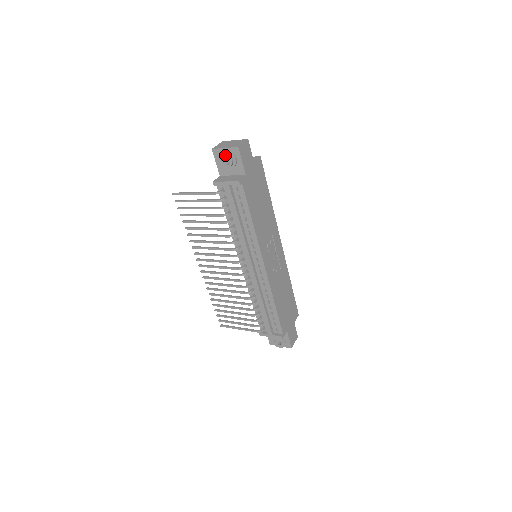
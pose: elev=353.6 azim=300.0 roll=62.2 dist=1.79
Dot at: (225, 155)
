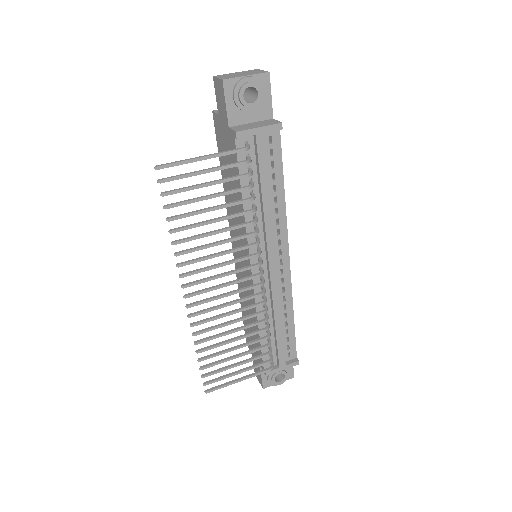
Dot at: (251, 86)
